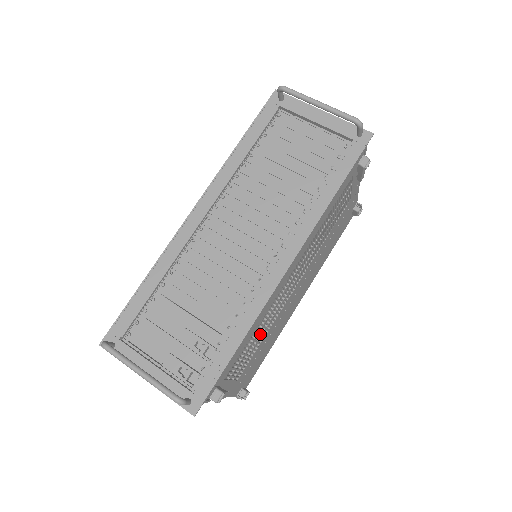
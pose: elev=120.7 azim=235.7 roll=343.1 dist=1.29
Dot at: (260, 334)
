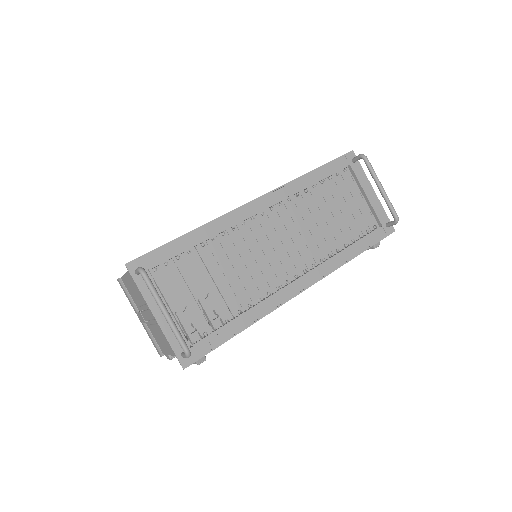
Dot at: occluded
